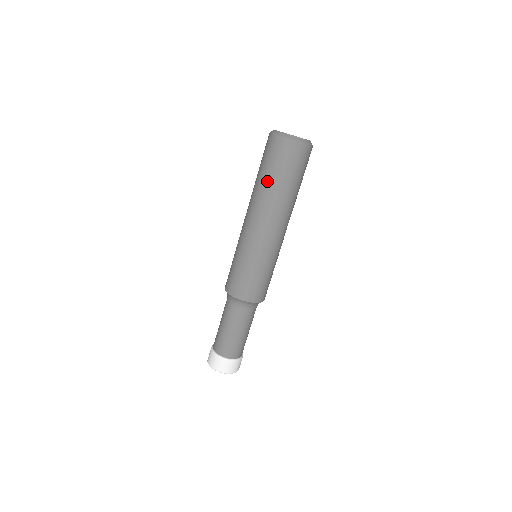
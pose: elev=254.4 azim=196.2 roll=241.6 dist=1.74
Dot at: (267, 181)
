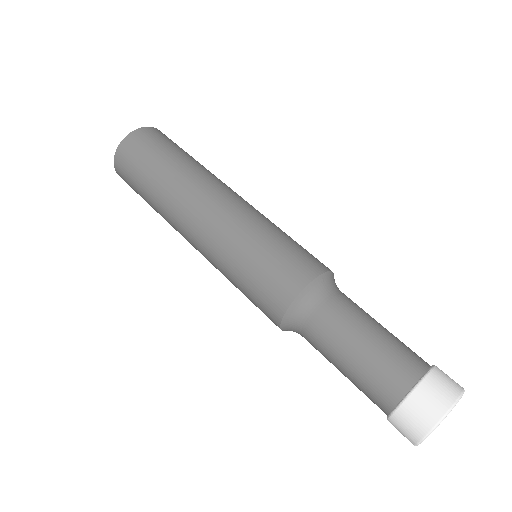
Dot at: (170, 164)
